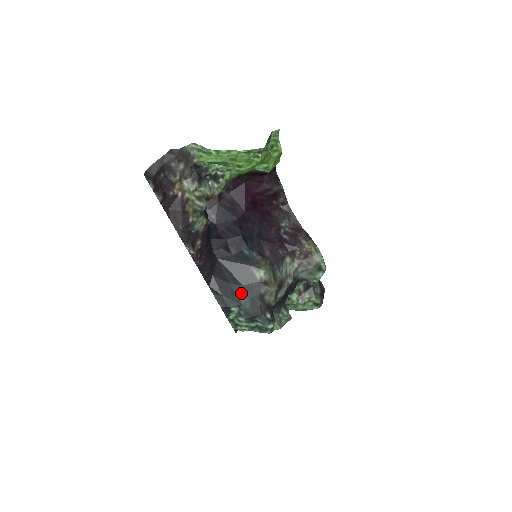
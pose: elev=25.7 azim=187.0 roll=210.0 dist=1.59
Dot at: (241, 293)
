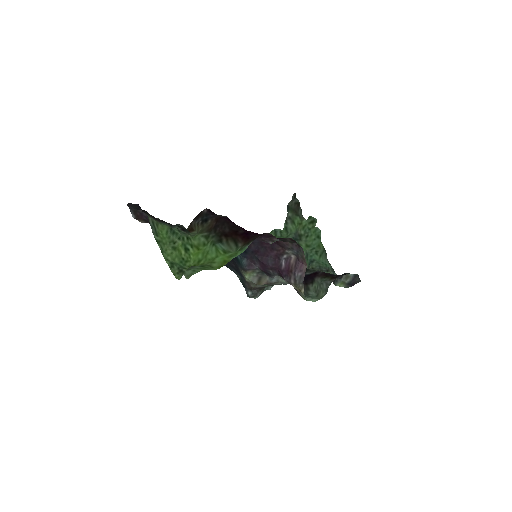
Dot at: (235, 270)
